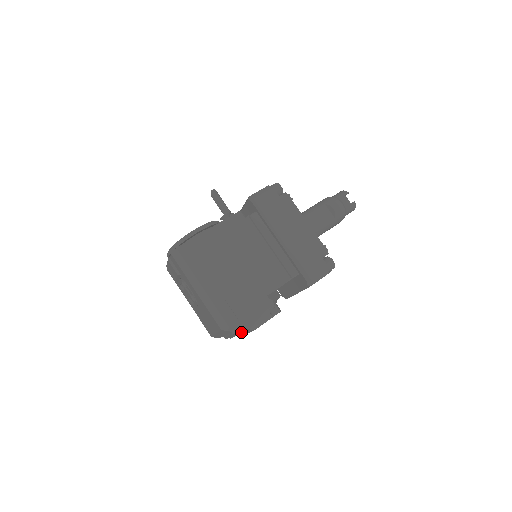
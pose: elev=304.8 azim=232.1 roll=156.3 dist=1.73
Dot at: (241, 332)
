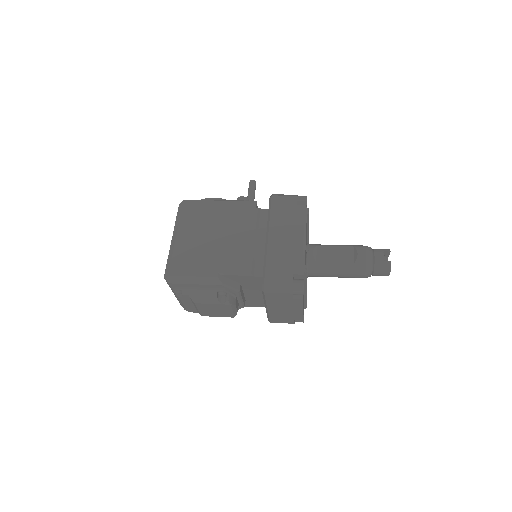
Dot at: (182, 295)
